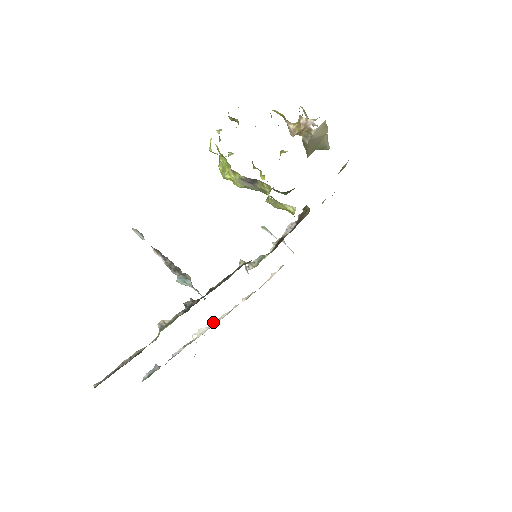
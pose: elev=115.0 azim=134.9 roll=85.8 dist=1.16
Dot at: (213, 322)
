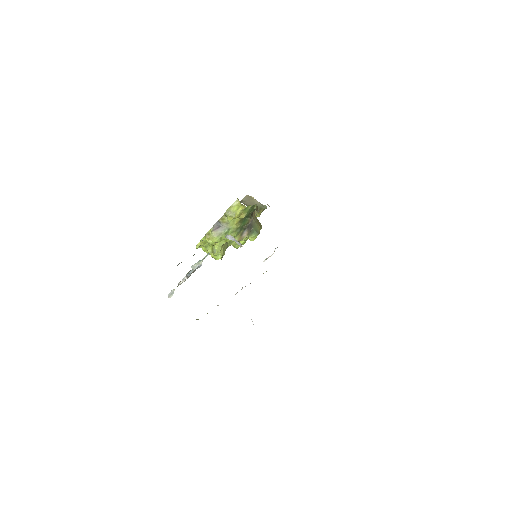
Dot at: occluded
